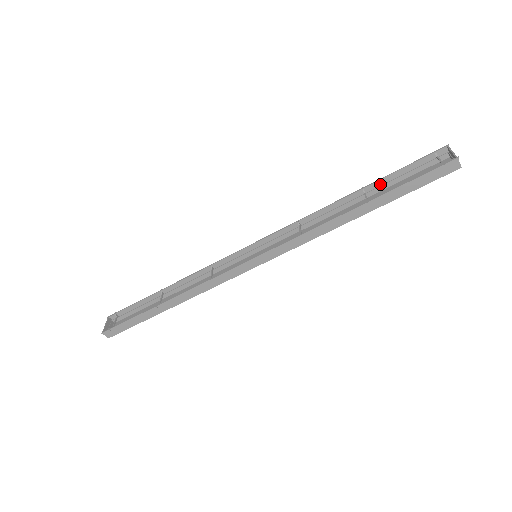
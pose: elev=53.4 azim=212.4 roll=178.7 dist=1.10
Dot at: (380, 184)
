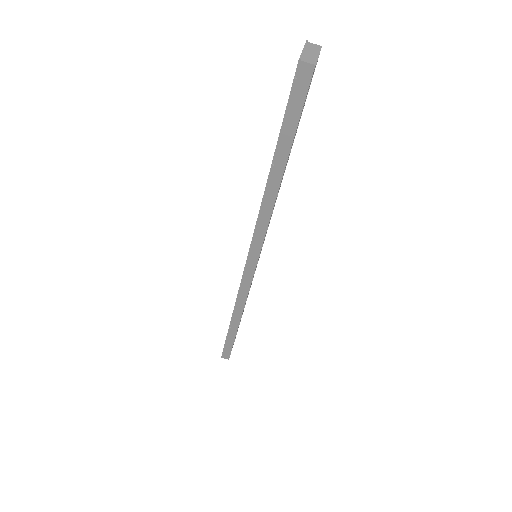
Dot at: occluded
